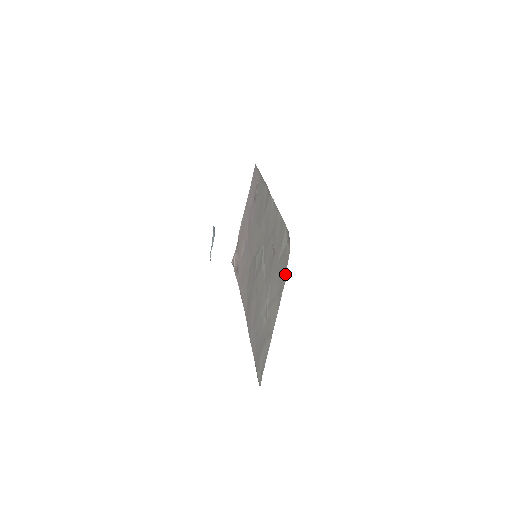
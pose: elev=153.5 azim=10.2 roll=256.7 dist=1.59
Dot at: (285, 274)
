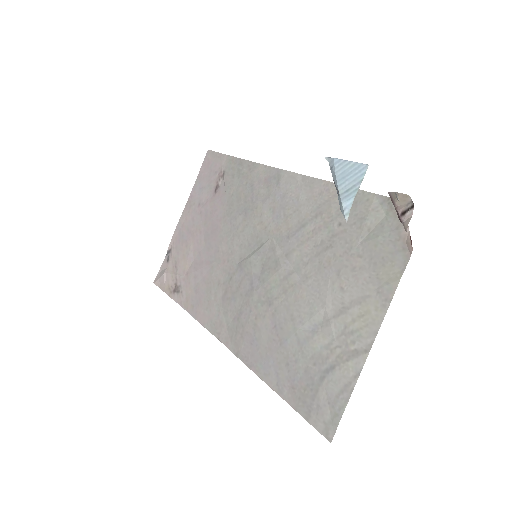
Dot at: (402, 255)
